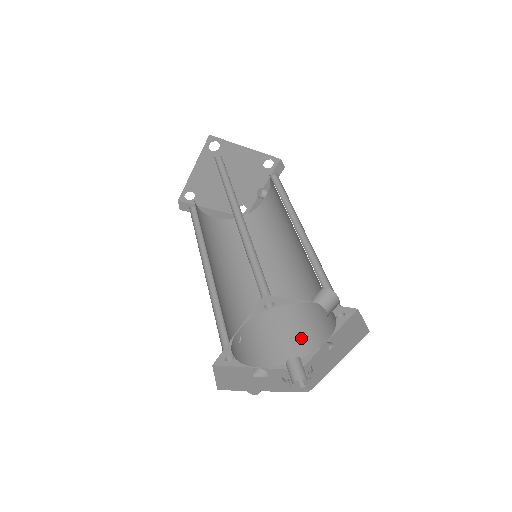
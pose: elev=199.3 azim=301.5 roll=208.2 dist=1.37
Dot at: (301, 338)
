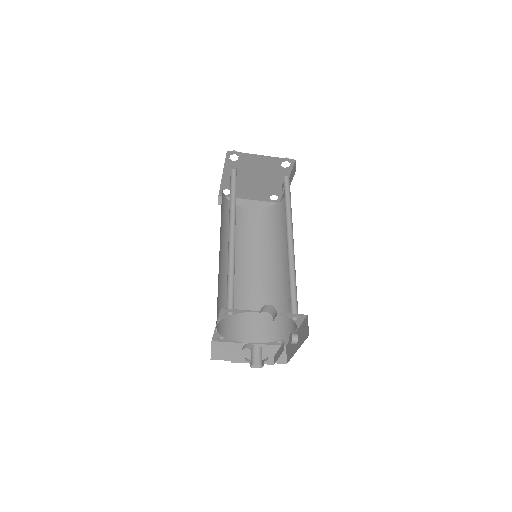
Dot at: (285, 323)
